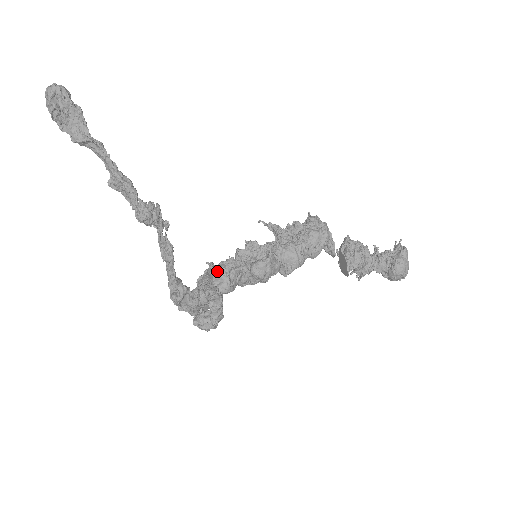
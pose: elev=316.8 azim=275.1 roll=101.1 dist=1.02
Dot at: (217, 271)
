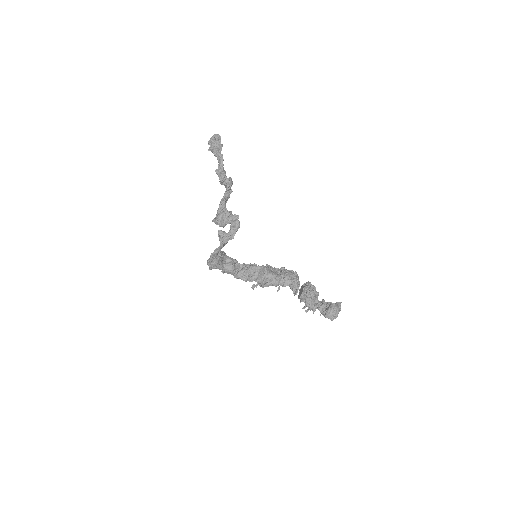
Dot at: (230, 258)
